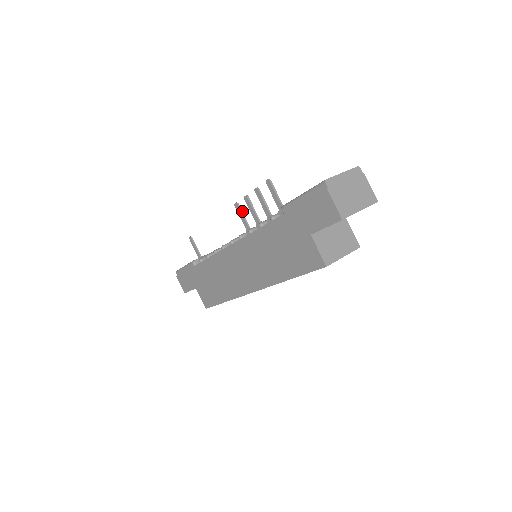
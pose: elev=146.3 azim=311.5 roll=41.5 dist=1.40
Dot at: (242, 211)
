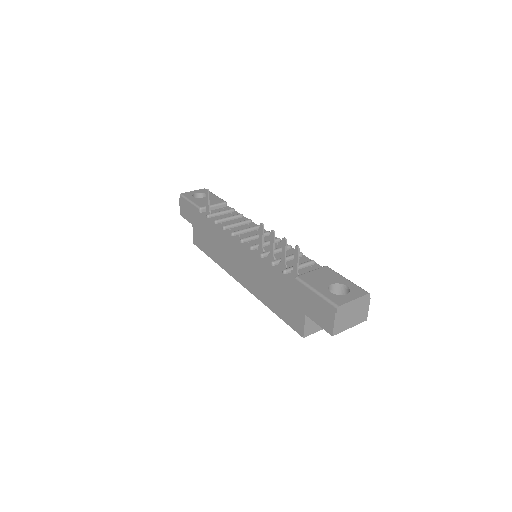
Dot at: occluded
